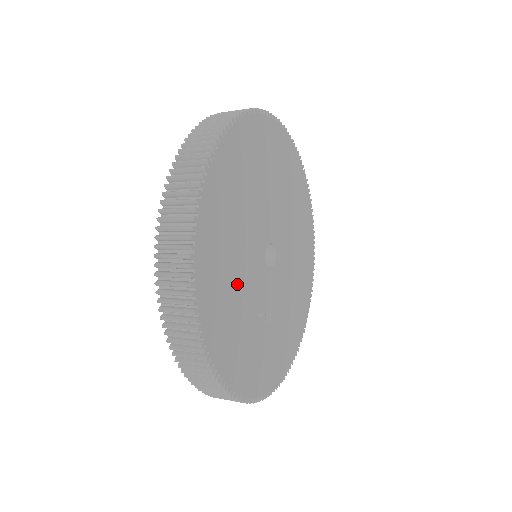
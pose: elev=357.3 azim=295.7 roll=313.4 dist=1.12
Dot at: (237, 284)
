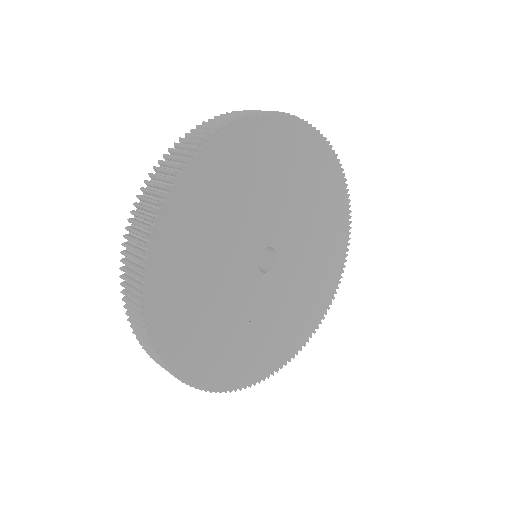
Dot at: (208, 275)
